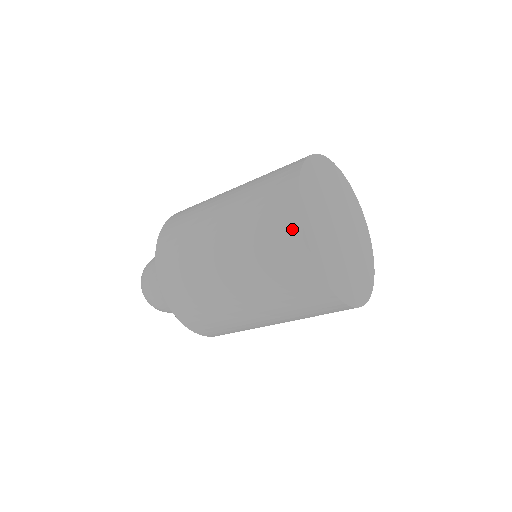
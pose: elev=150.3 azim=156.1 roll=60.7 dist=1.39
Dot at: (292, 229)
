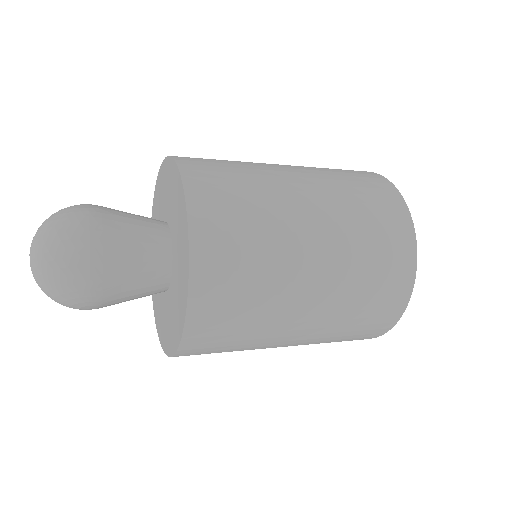
Dot at: (388, 321)
